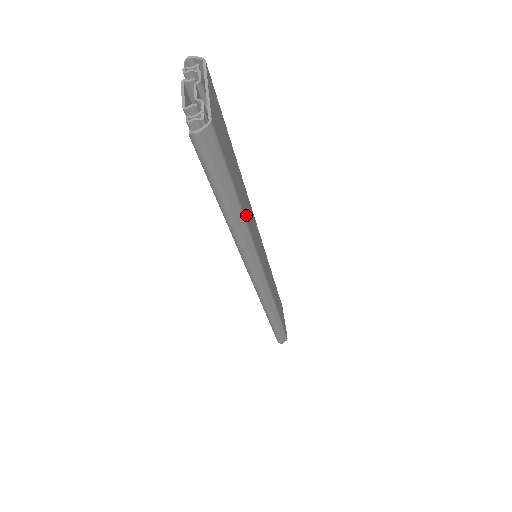
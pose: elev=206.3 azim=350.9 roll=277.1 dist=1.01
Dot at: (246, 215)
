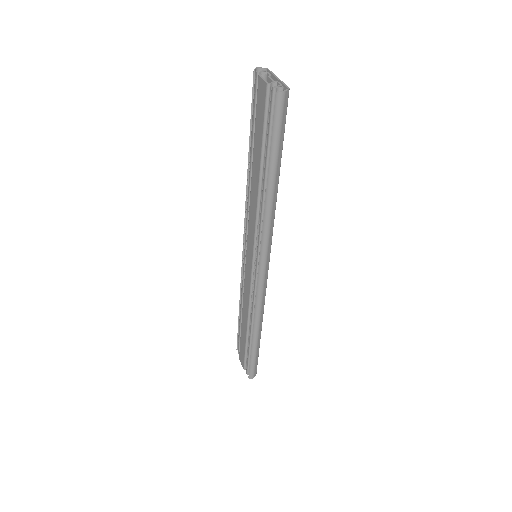
Dot at: occluded
